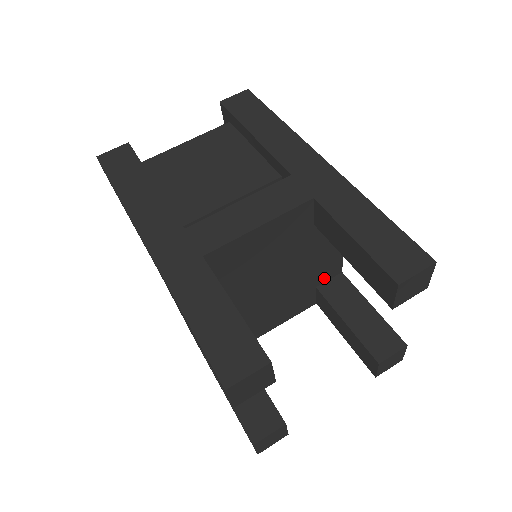
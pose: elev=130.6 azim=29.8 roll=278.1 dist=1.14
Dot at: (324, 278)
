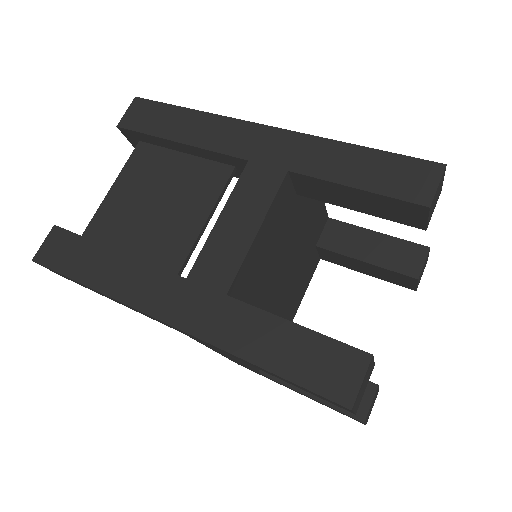
Dot at: (318, 233)
